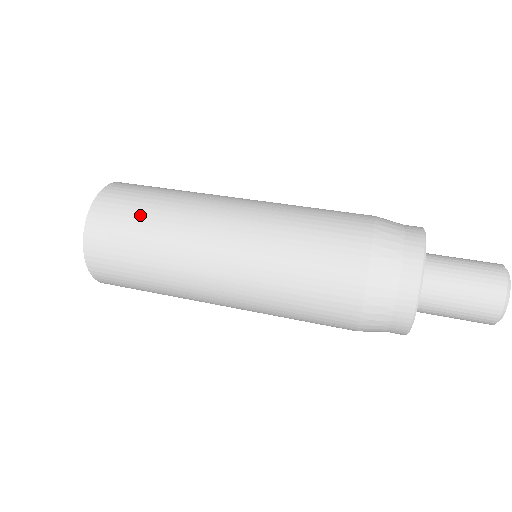
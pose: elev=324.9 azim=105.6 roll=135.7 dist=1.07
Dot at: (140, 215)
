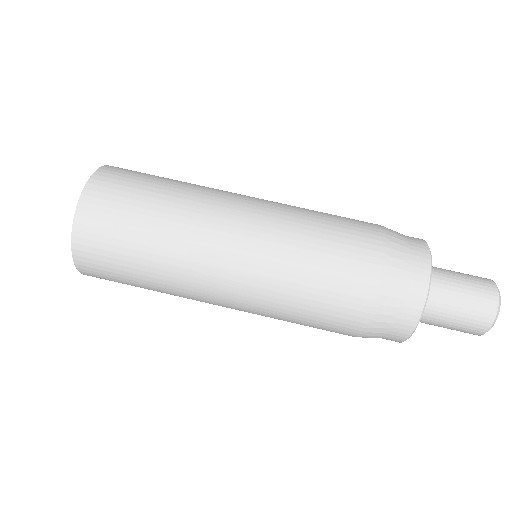
Dot at: (135, 224)
